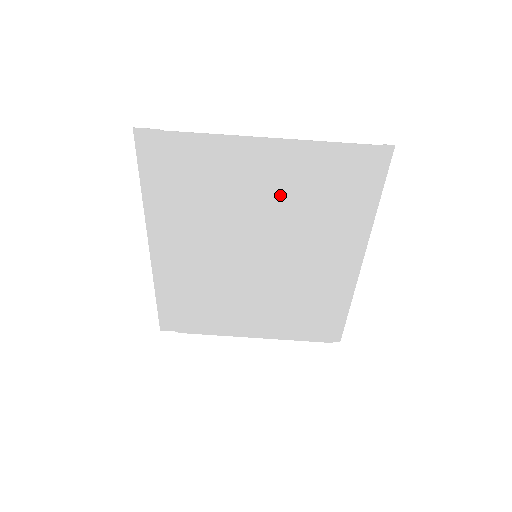
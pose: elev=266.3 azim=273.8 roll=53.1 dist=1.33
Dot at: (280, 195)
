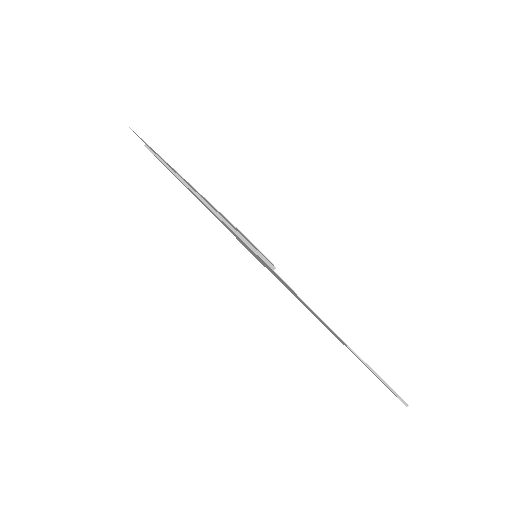
Dot at: occluded
